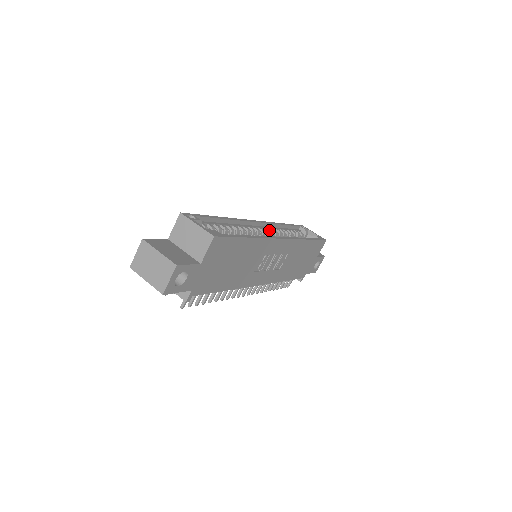
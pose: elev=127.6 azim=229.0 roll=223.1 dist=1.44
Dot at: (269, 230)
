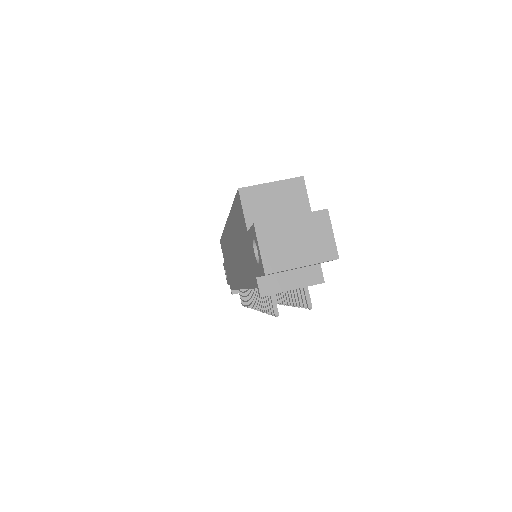
Dot at: occluded
